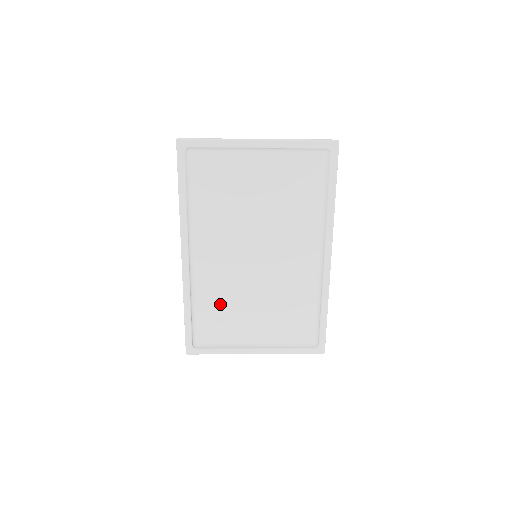
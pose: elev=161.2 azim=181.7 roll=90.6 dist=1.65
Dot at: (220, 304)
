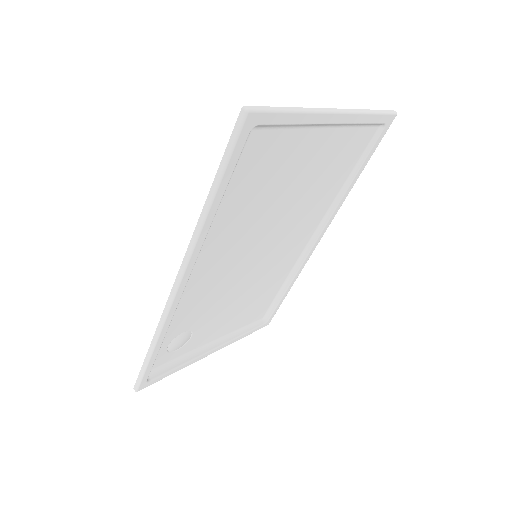
Dot at: (193, 320)
